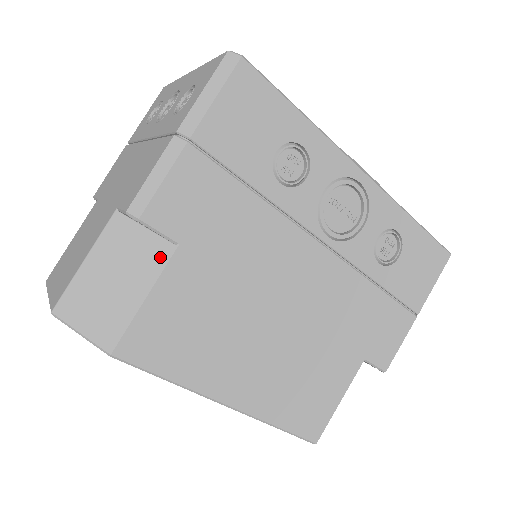
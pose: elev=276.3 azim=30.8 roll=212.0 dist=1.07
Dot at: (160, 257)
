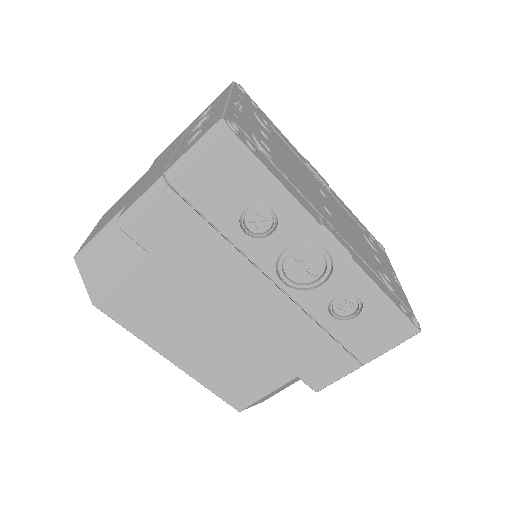
Dot at: (137, 256)
